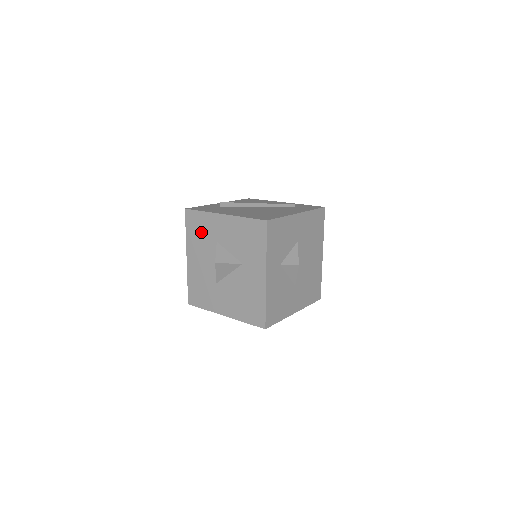
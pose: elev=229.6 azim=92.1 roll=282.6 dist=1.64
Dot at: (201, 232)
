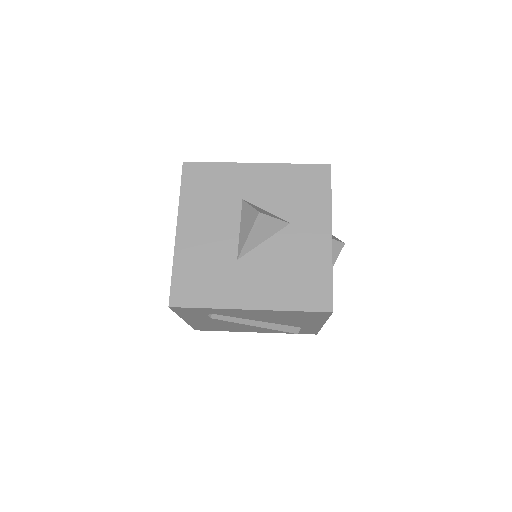
Dot at: (212, 189)
